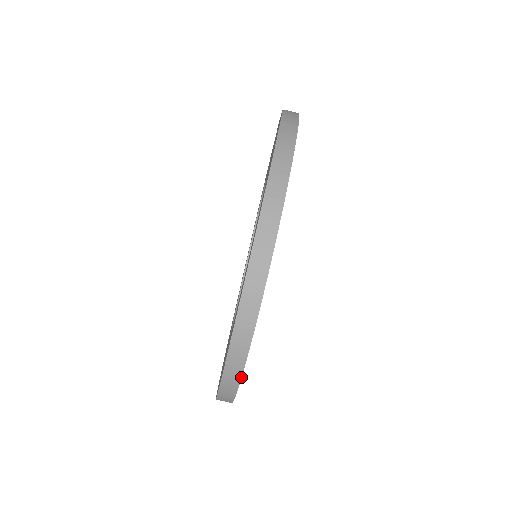
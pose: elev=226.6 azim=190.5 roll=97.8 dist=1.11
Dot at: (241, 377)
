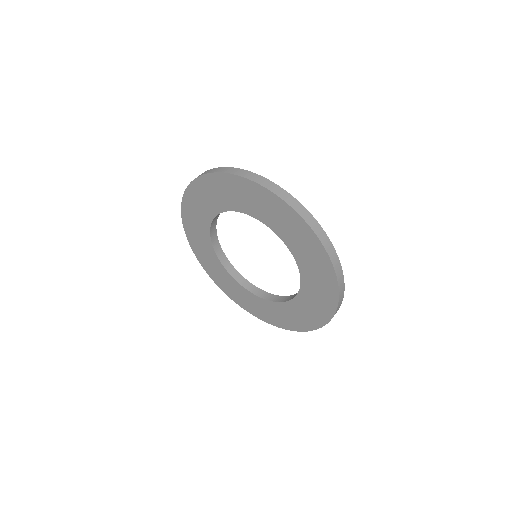
Dot at: occluded
